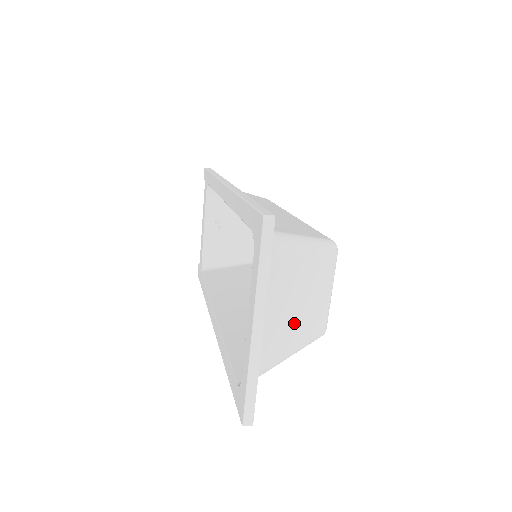
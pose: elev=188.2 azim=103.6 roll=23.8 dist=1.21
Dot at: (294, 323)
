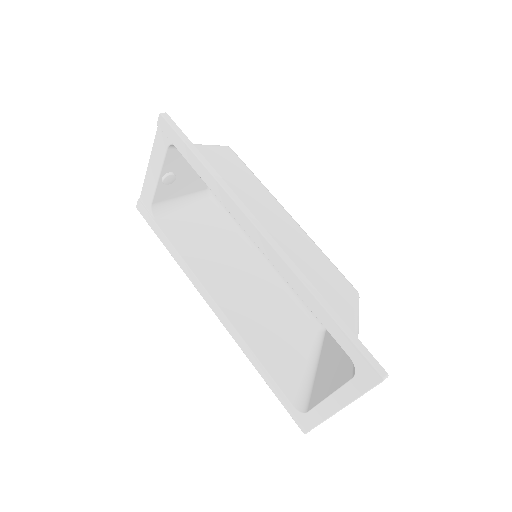
Dot at: (329, 358)
